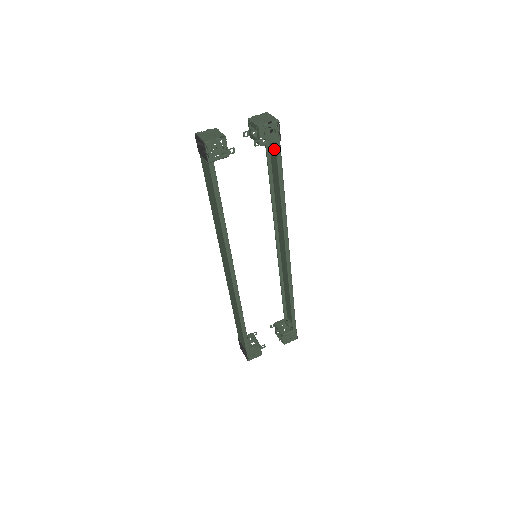
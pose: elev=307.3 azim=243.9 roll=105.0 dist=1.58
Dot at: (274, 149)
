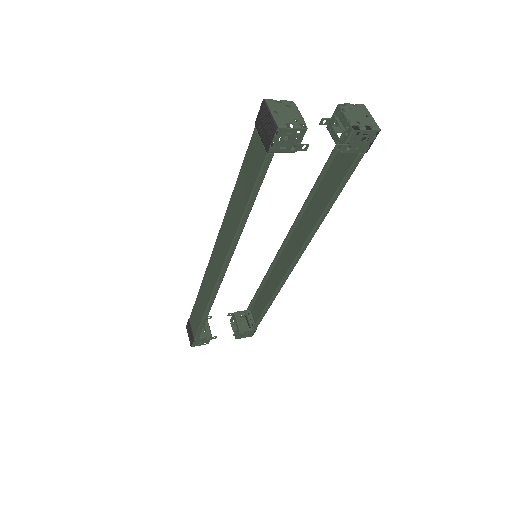
Dot at: (347, 154)
